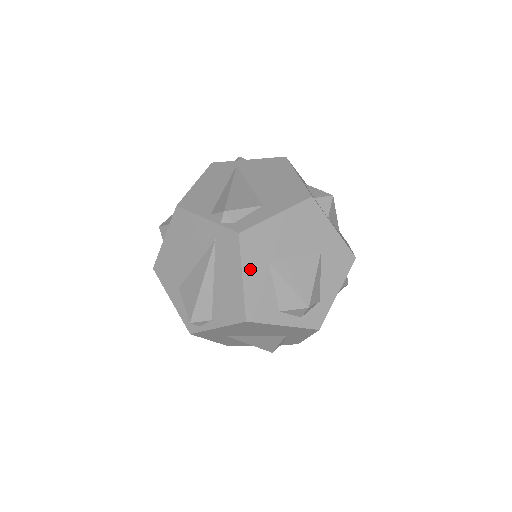
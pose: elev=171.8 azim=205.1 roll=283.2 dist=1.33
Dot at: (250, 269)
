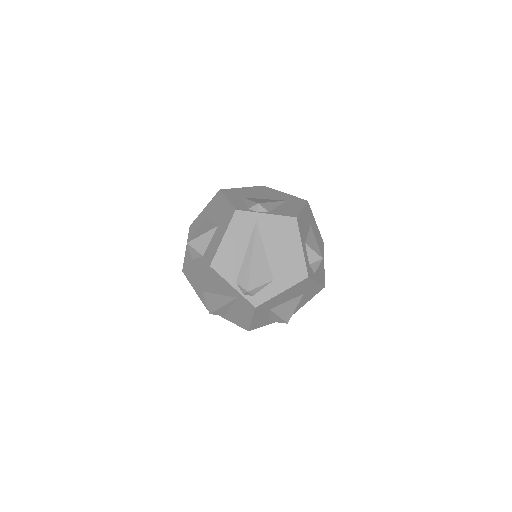
Dot at: (257, 316)
